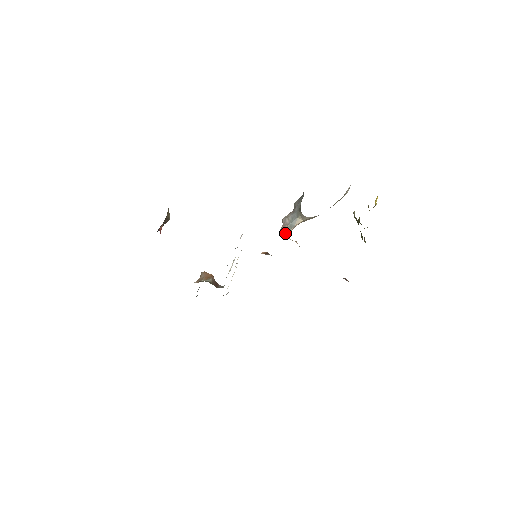
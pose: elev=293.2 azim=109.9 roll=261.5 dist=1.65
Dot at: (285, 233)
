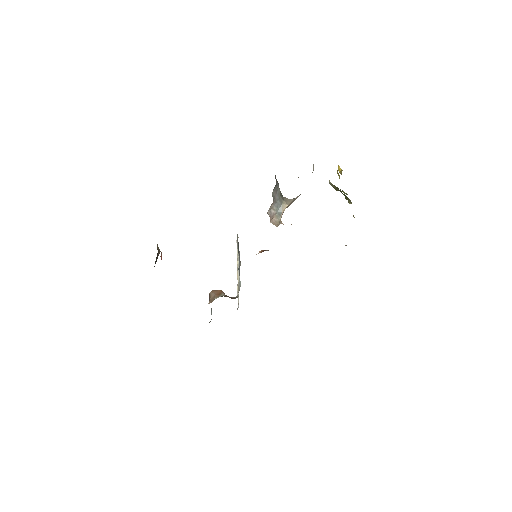
Dot at: (277, 222)
